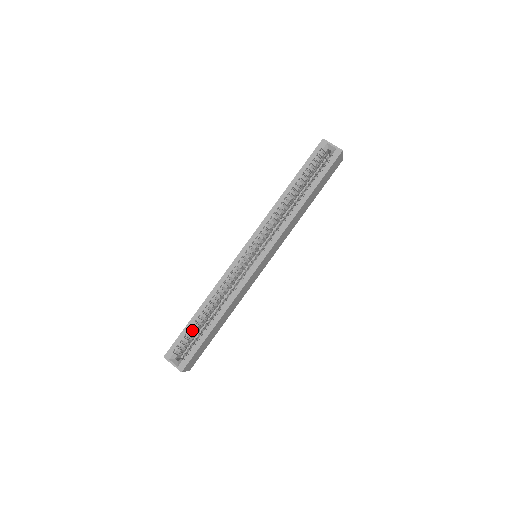
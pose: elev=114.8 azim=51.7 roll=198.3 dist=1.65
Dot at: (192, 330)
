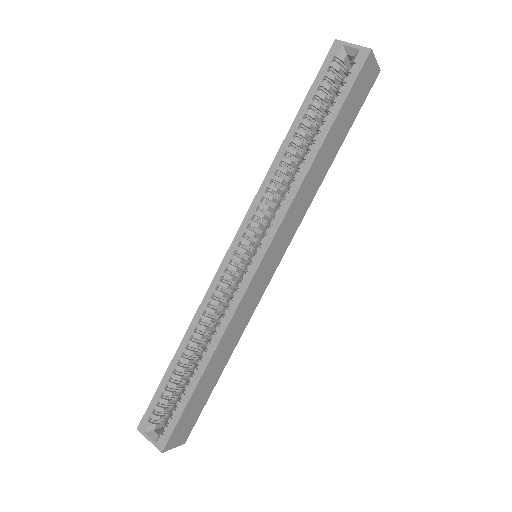
Dot at: (171, 385)
